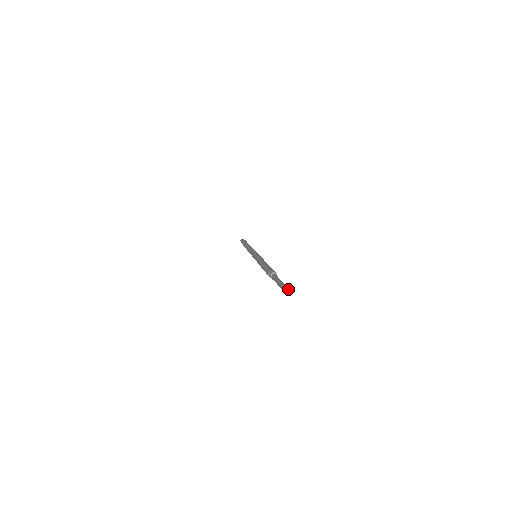
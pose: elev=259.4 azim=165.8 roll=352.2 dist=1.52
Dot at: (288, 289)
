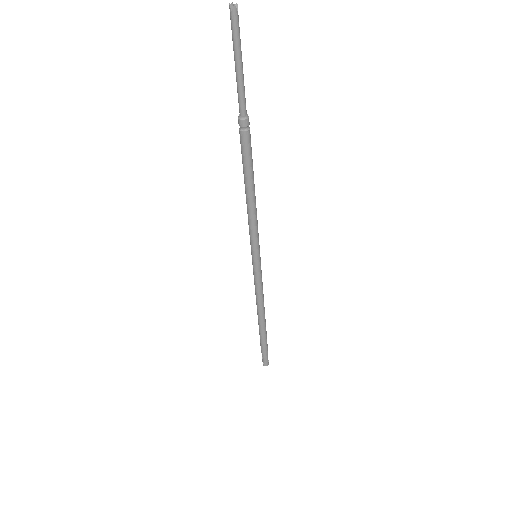
Dot at: (234, 8)
